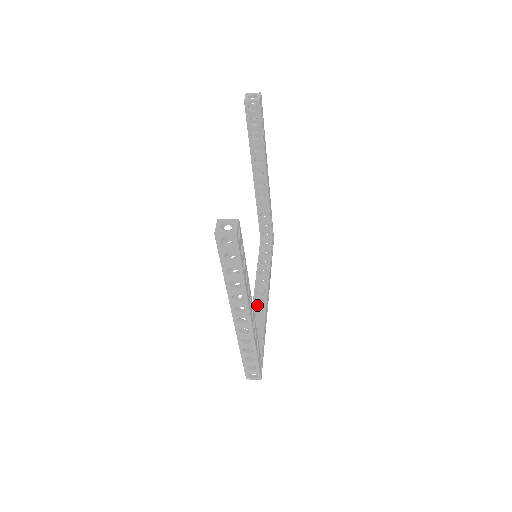
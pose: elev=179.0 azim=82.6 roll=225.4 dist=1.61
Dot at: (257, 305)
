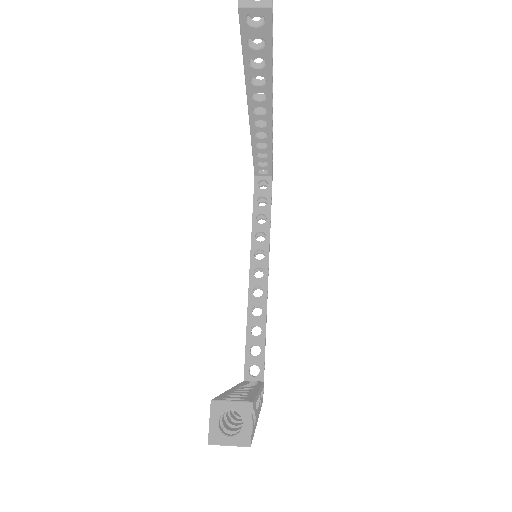
Dot at: (254, 296)
